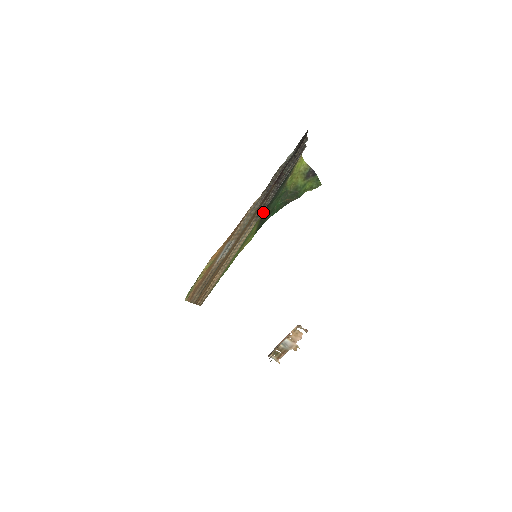
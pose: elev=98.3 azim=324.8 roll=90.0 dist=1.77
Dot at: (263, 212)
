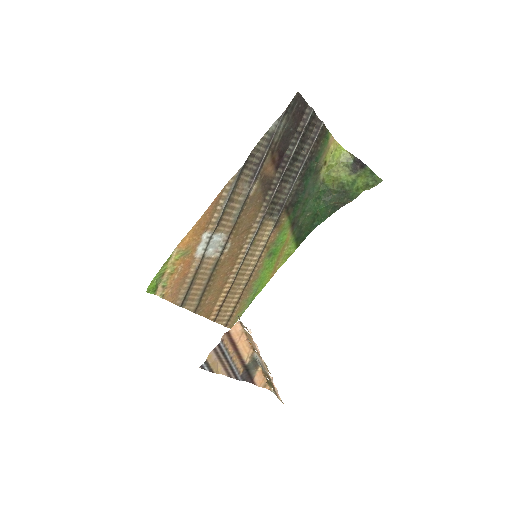
Dot at: (289, 213)
